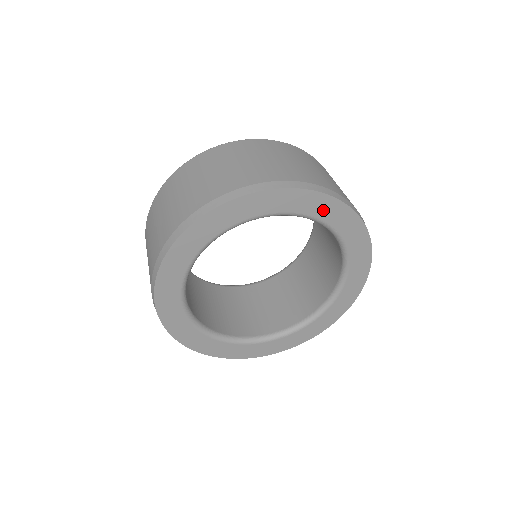
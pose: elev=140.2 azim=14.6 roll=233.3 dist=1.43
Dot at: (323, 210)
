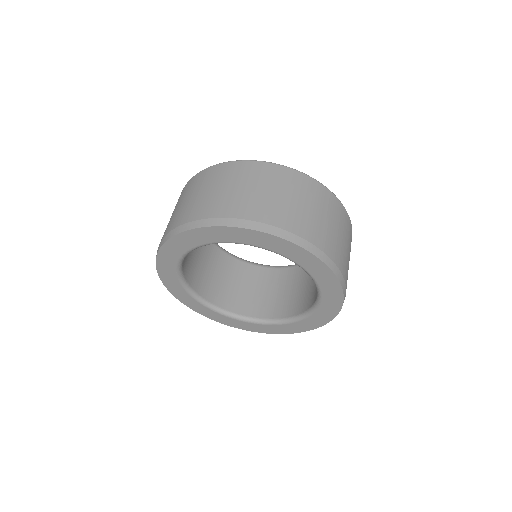
Dot at: (330, 293)
